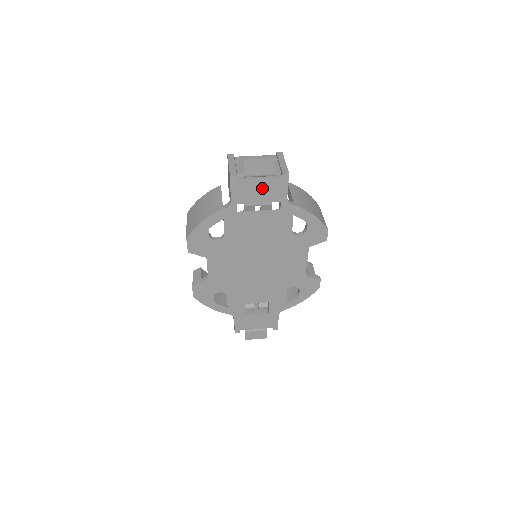
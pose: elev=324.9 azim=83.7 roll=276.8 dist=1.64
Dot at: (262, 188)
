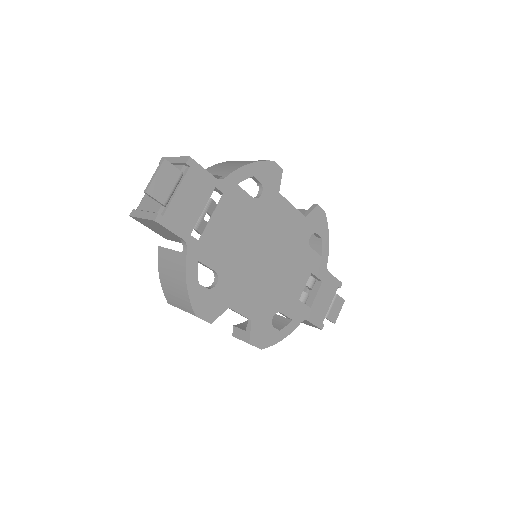
Dot at: (189, 196)
